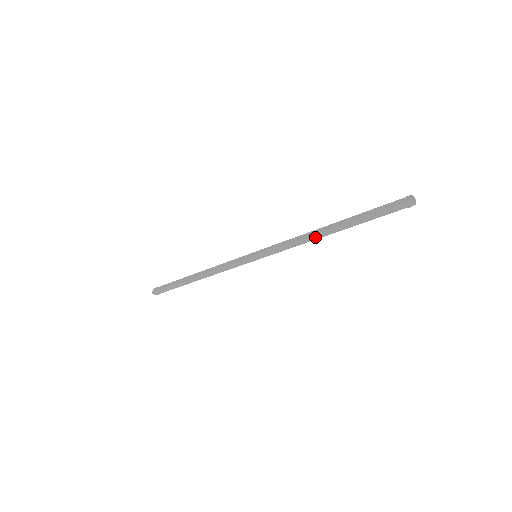
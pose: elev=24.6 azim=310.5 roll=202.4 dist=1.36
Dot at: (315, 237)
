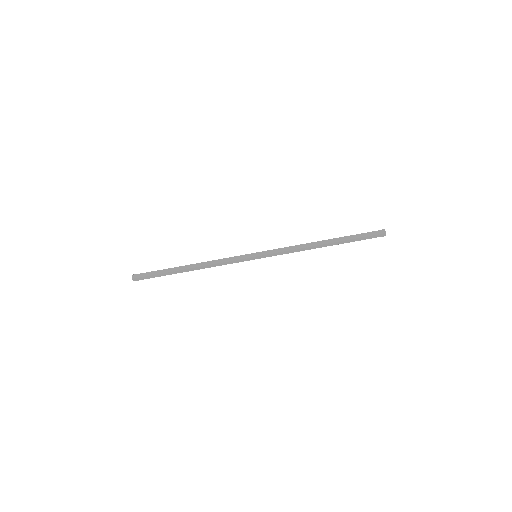
Dot at: (312, 248)
